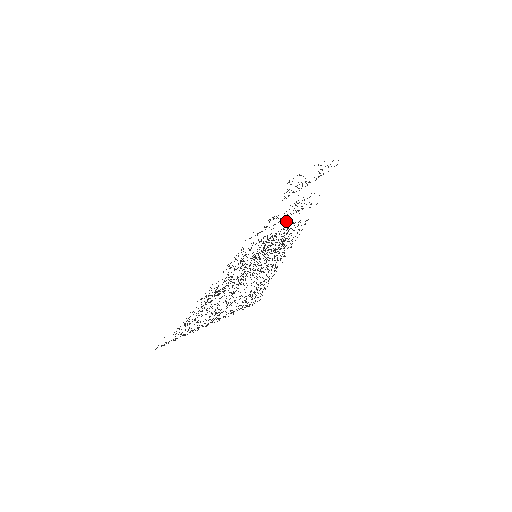
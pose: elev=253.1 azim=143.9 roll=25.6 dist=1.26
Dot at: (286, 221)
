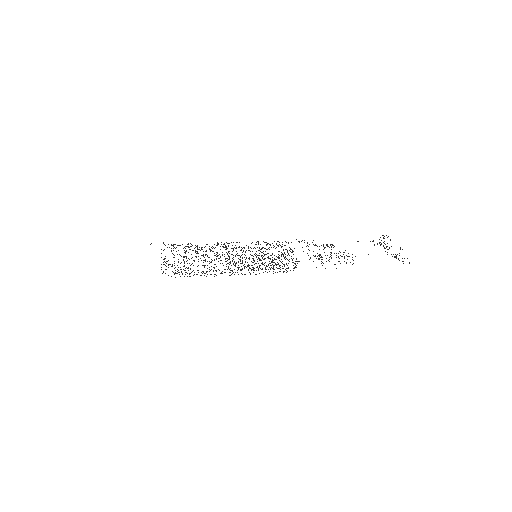
Dot at: occluded
